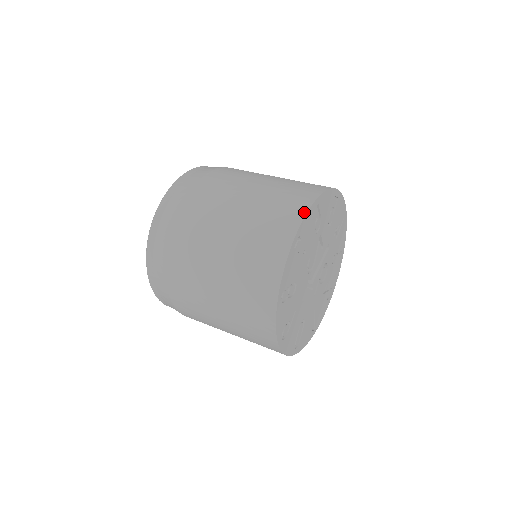
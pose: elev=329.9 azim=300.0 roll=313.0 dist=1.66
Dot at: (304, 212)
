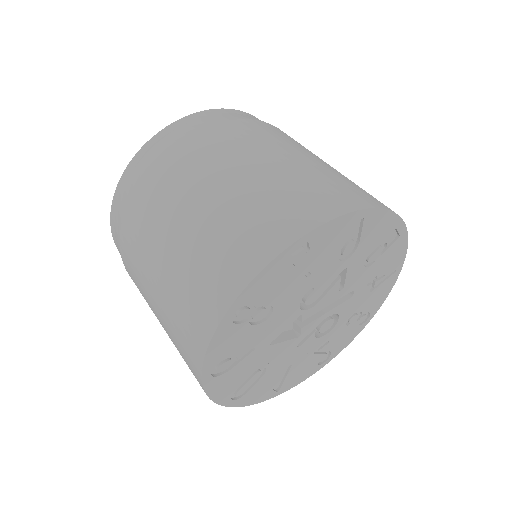
Dot at: (334, 214)
